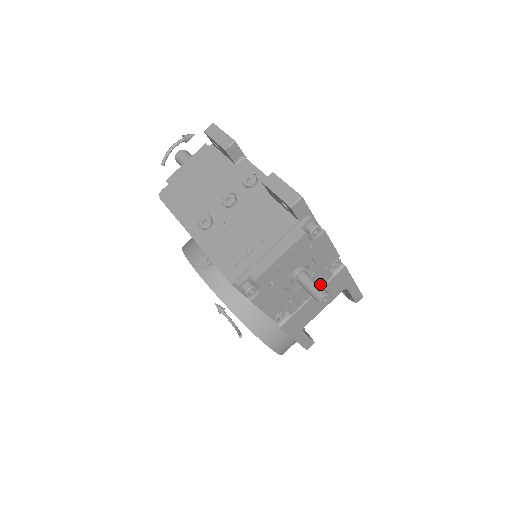
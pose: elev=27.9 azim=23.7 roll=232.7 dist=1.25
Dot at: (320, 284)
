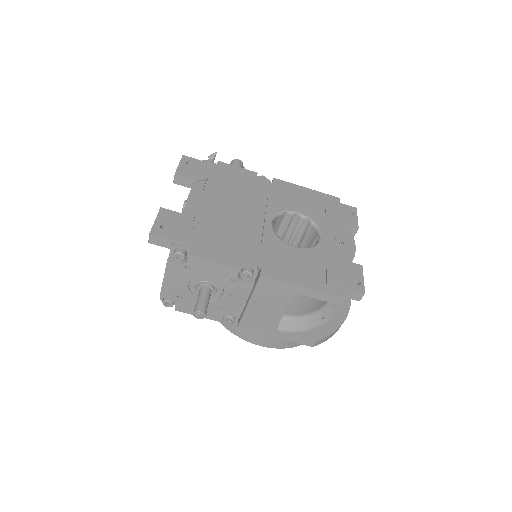
Dot at: (246, 293)
